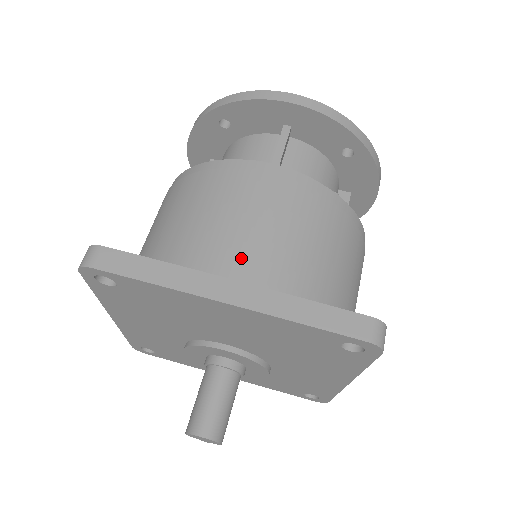
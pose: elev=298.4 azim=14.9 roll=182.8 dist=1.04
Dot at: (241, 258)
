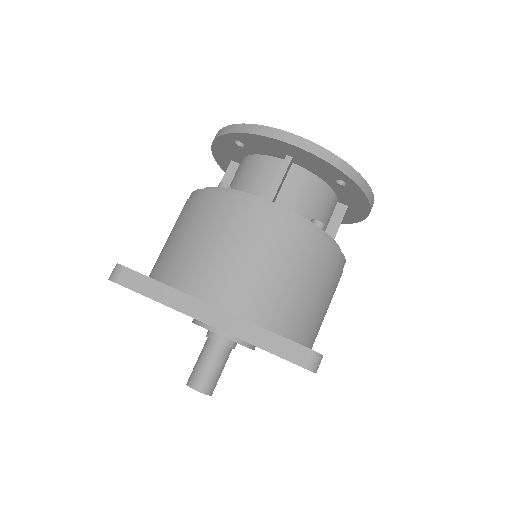
Dot at: (224, 286)
